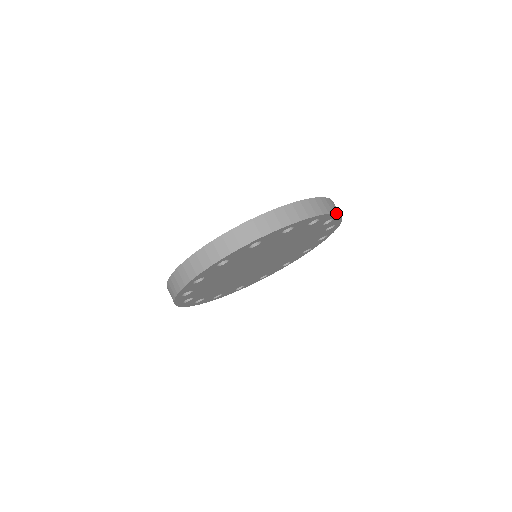
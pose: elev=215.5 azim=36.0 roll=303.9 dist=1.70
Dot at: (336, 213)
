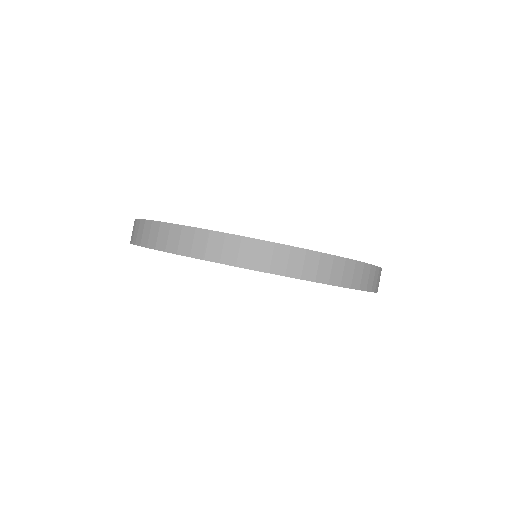
Dot at: (357, 288)
